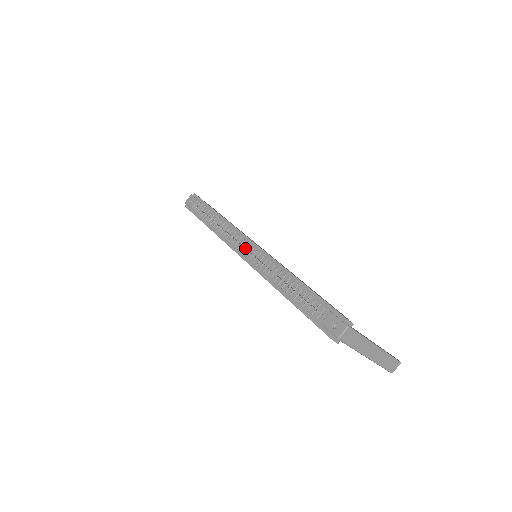
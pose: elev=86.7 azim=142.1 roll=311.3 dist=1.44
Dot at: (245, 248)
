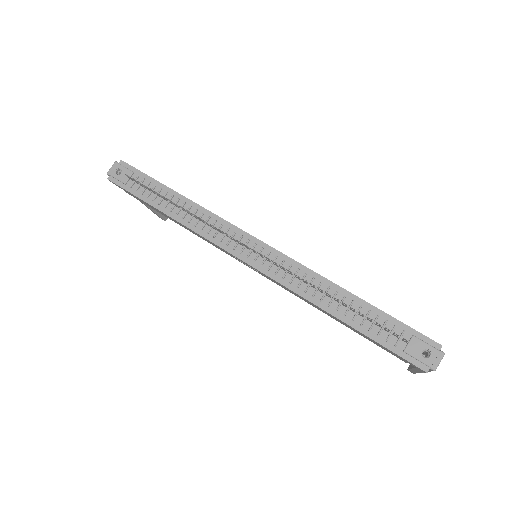
Dot at: (254, 250)
